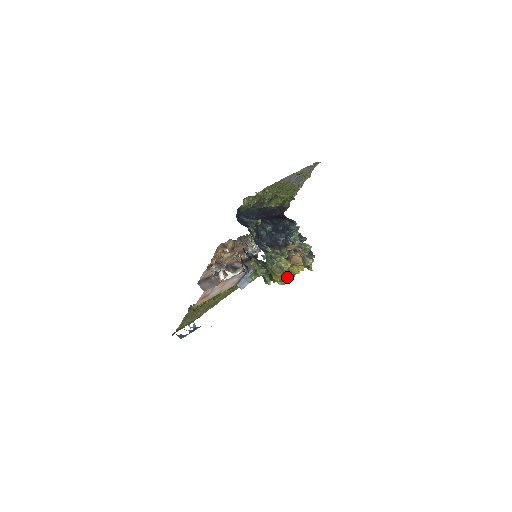
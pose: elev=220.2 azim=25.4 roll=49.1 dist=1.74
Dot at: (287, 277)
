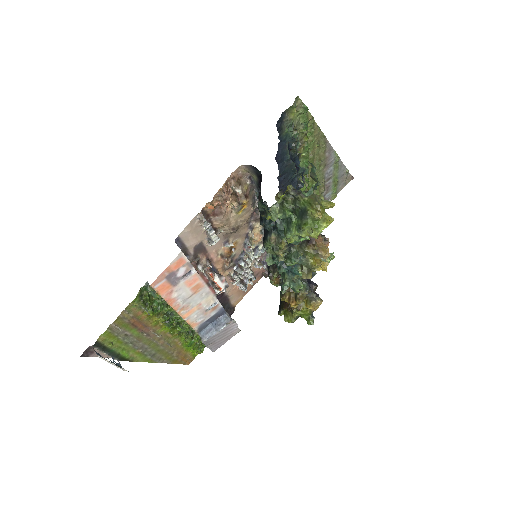
Dot at: (327, 219)
